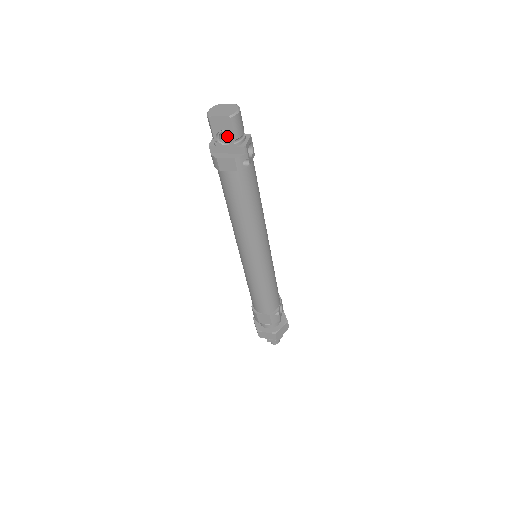
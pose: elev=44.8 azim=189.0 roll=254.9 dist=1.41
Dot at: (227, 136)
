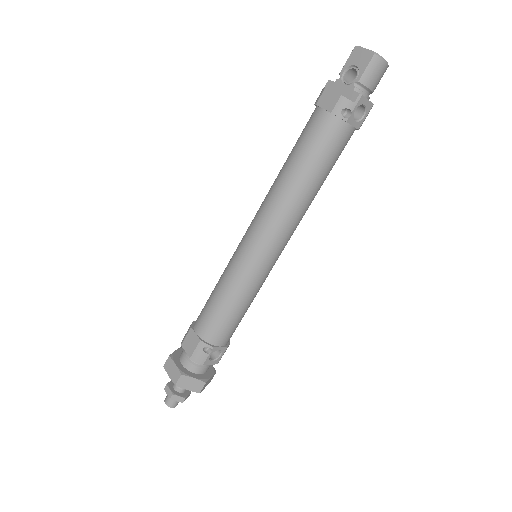
Dot at: occluded
